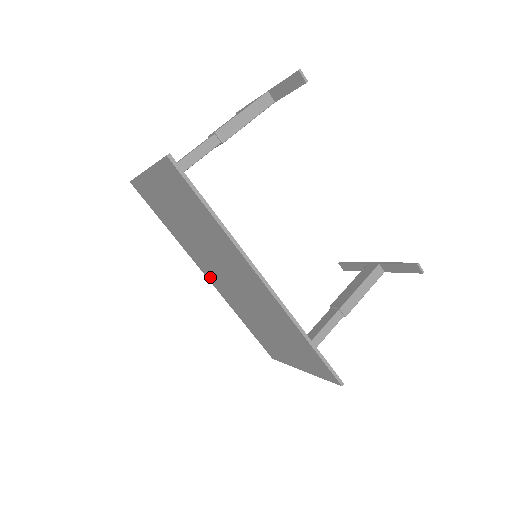
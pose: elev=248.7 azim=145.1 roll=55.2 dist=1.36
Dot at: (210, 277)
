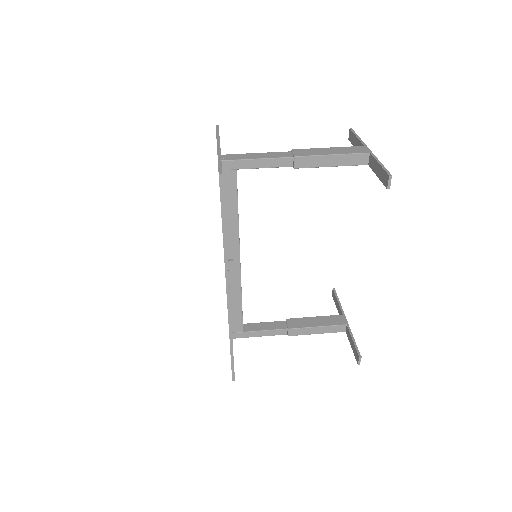
Dot at: occluded
